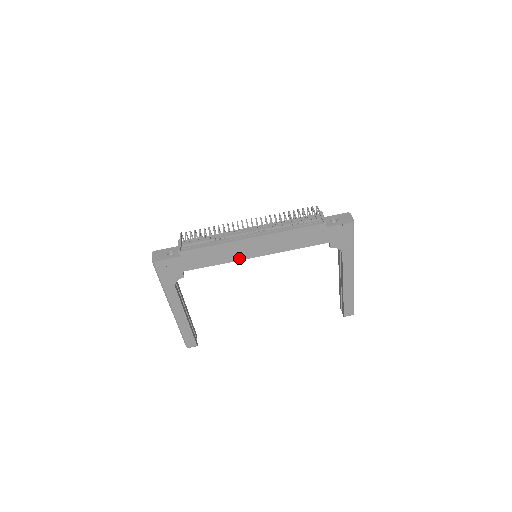
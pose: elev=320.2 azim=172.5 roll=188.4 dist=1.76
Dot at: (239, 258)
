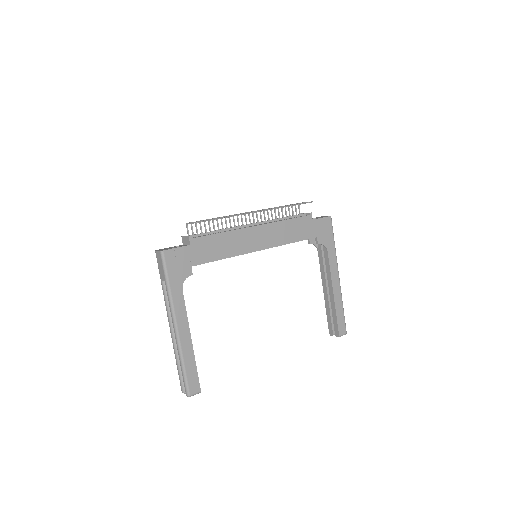
Dot at: (245, 251)
